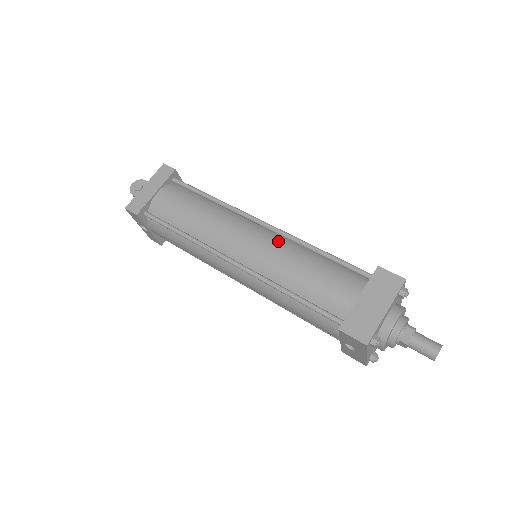
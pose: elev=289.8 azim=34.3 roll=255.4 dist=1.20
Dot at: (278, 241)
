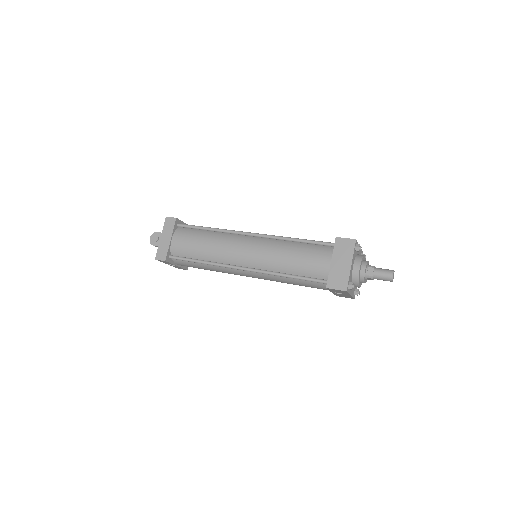
Dot at: (267, 243)
